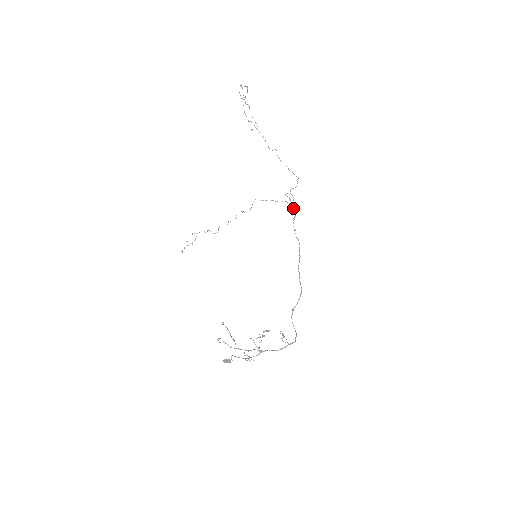
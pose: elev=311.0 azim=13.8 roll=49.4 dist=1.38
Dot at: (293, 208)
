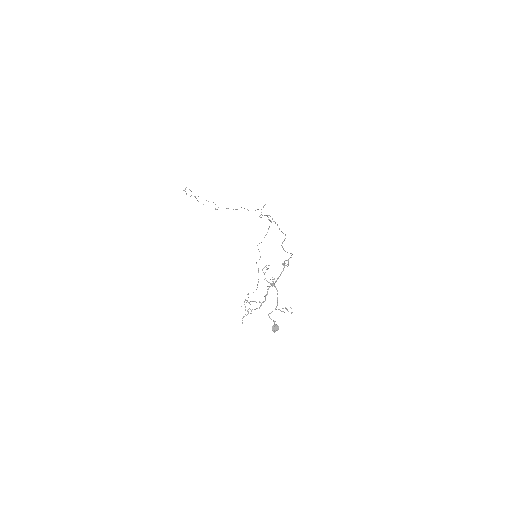
Dot at: (267, 216)
